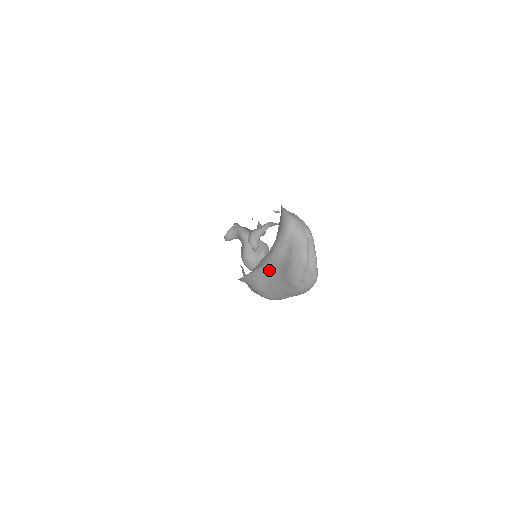
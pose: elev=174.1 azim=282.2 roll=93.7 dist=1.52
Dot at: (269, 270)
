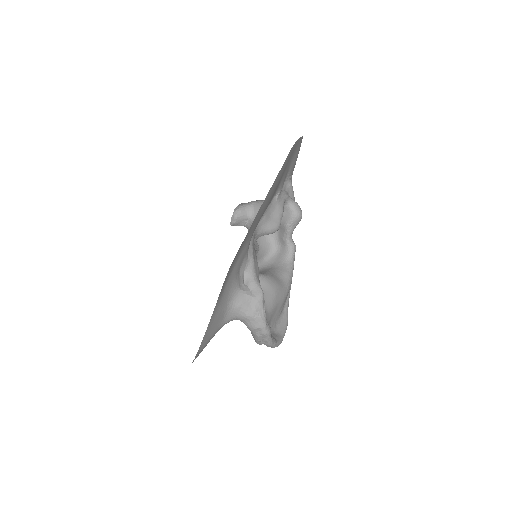
Dot at: occluded
